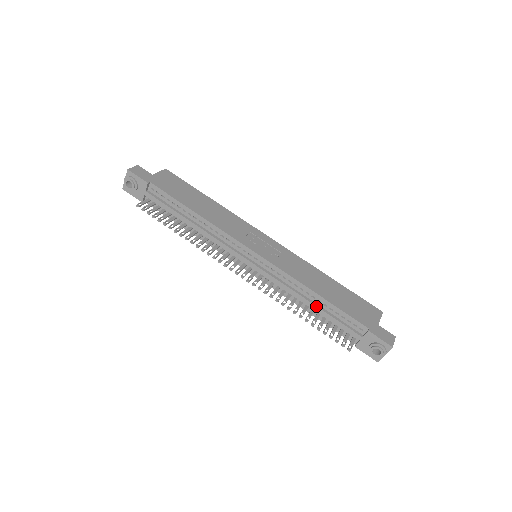
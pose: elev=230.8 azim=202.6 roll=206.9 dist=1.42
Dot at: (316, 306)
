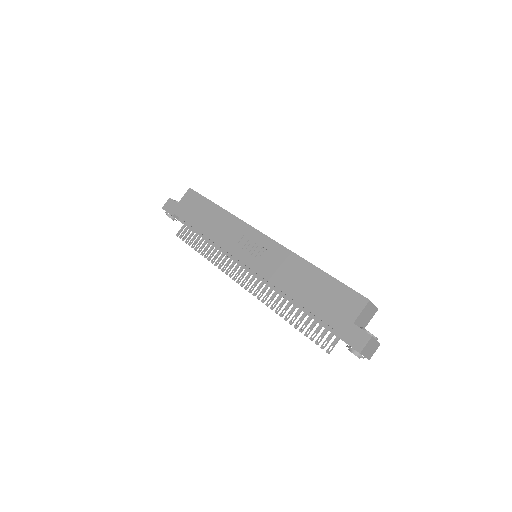
Dot at: occluded
